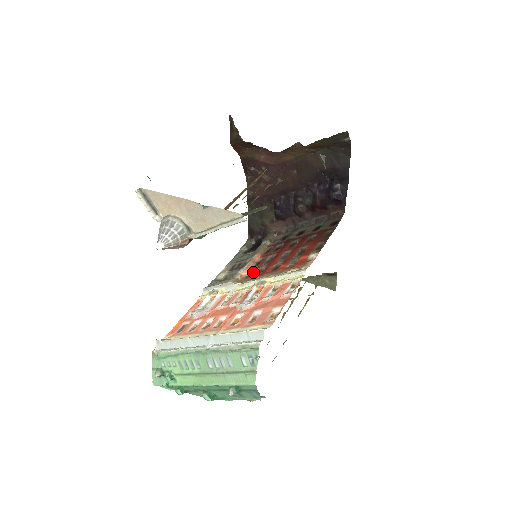
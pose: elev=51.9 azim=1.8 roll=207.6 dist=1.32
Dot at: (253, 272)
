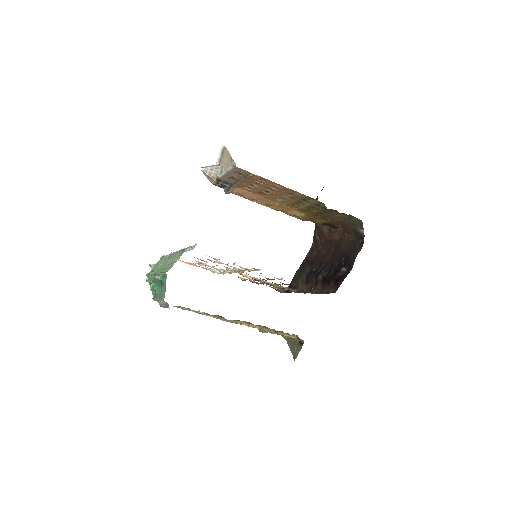
Dot at: occluded
